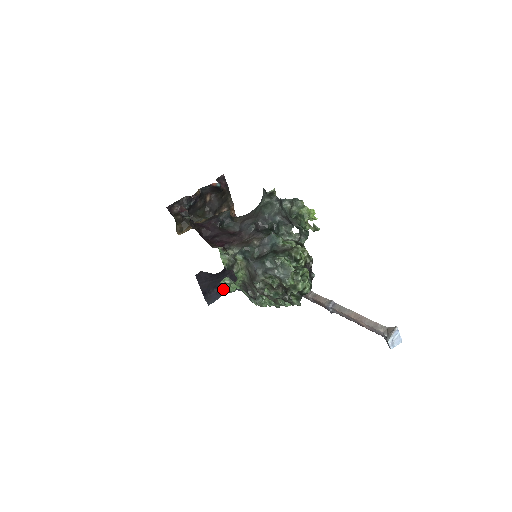
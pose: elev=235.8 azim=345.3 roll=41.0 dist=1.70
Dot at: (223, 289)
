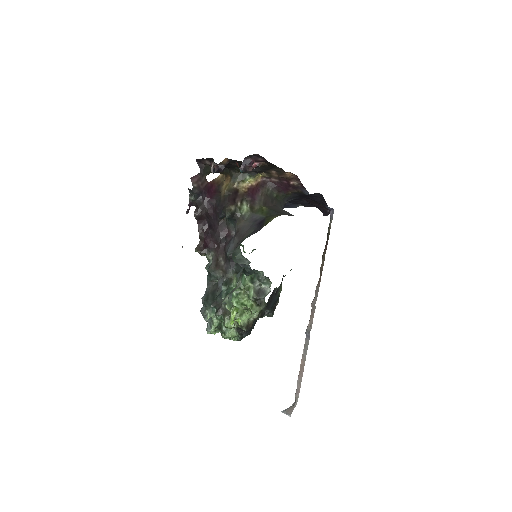
Dot at: occluded
